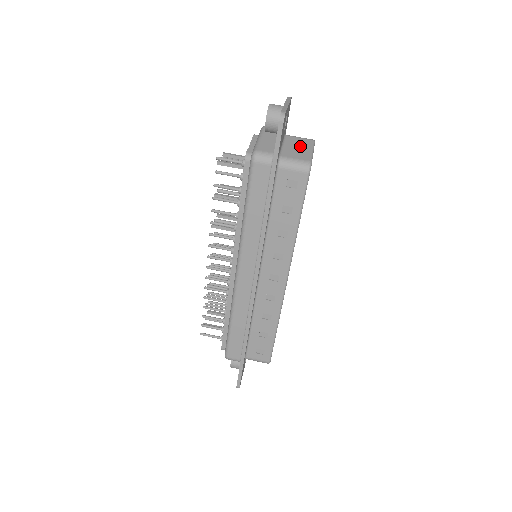
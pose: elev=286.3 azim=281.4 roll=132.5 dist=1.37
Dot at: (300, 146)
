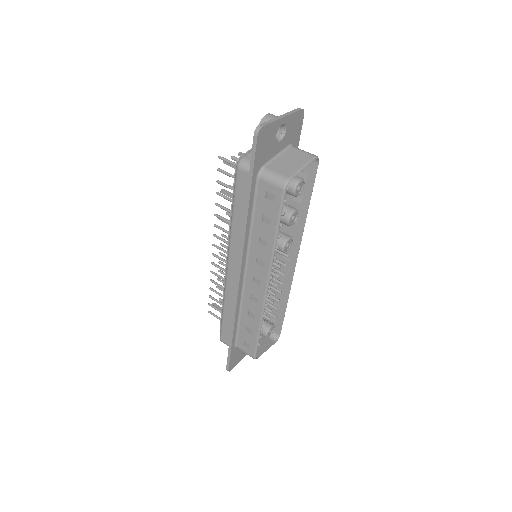
Dot at: (294, 160)
